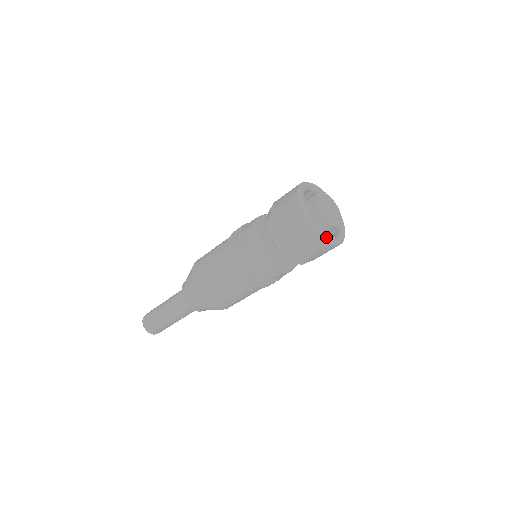
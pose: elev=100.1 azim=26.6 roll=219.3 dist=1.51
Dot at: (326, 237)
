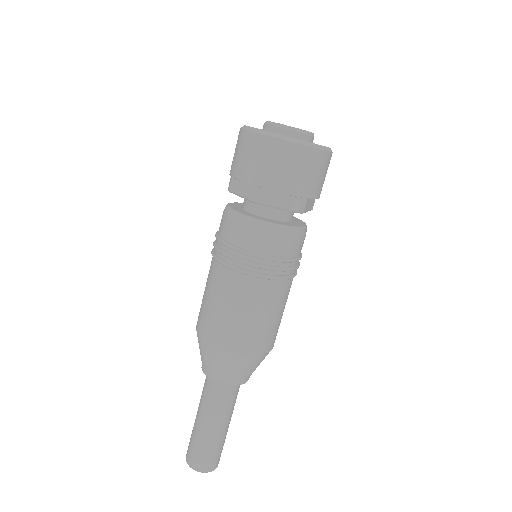
Dot at: (290, 138)
